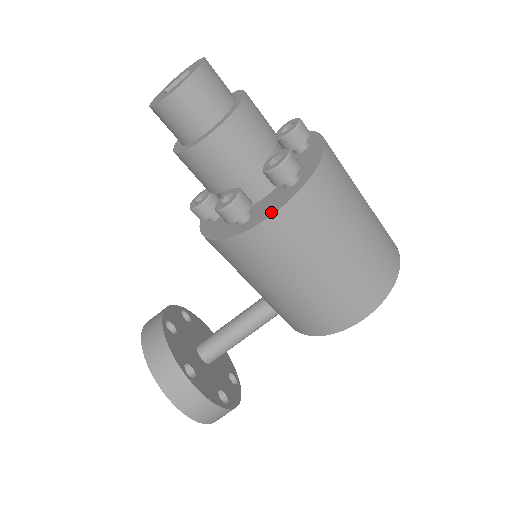
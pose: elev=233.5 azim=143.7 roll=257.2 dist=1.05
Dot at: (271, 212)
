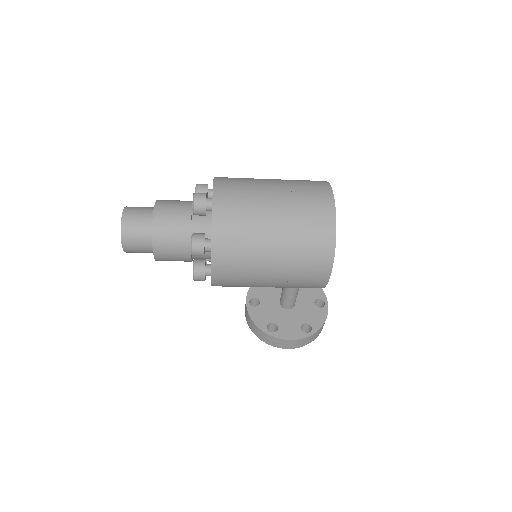
Dot at: (211, 274)
